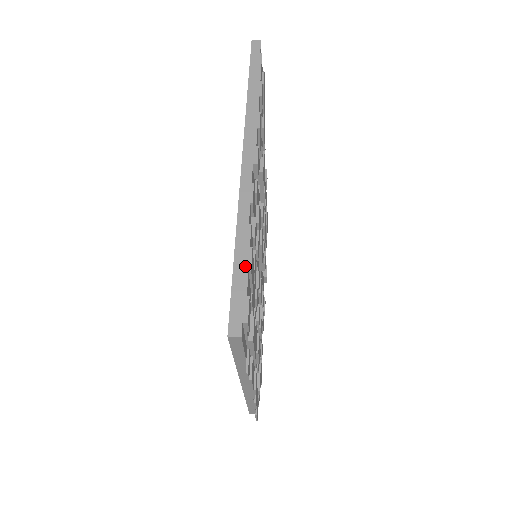
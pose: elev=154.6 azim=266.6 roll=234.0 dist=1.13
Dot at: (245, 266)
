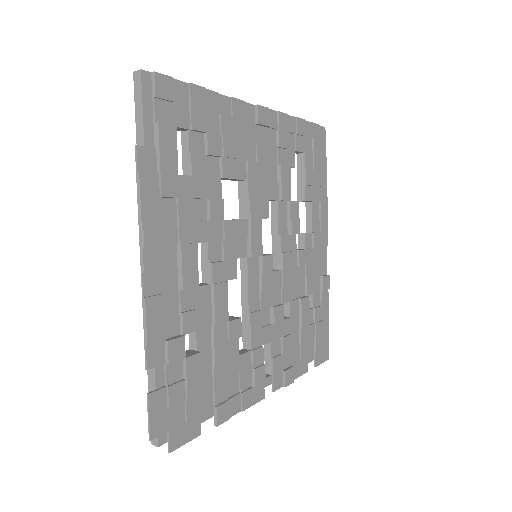
Dot at: (189, 84)
